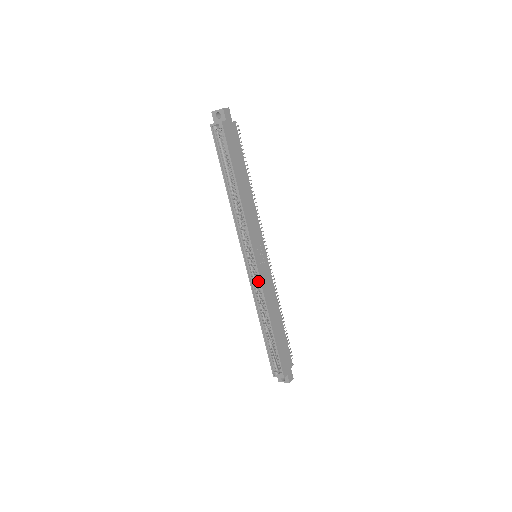
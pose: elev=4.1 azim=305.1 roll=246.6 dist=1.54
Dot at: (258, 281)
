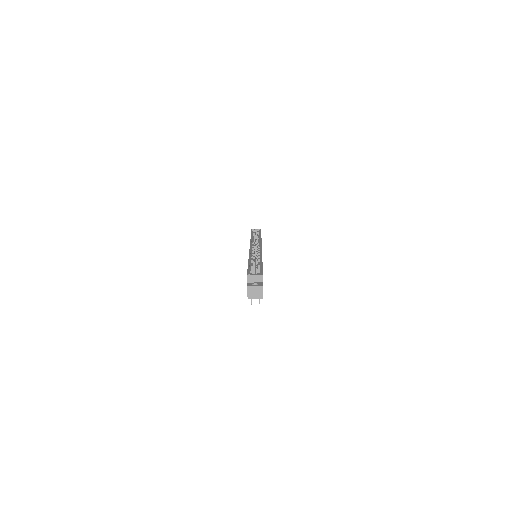
Dot at: occluded
